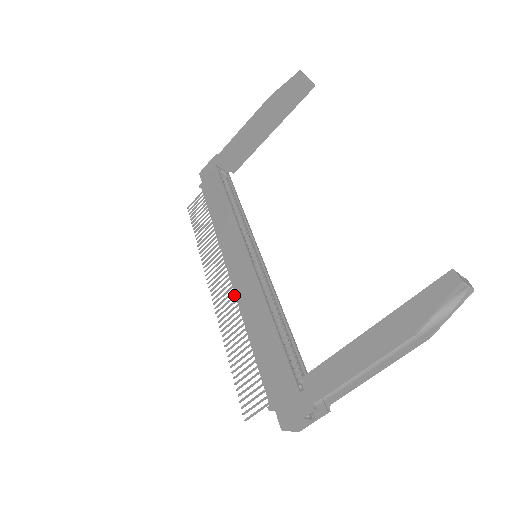
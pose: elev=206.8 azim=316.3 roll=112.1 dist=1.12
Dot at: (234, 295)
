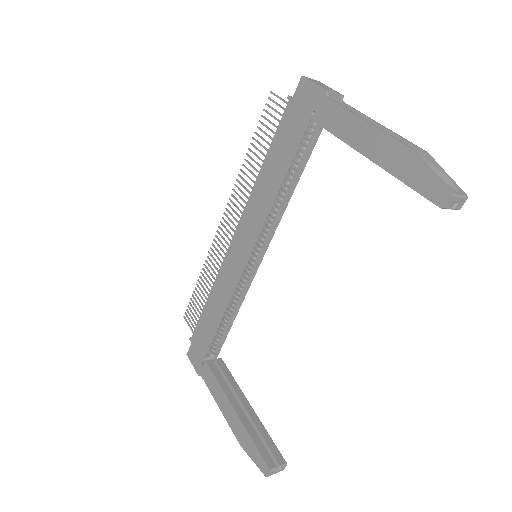
Dot at: (226, 255)
